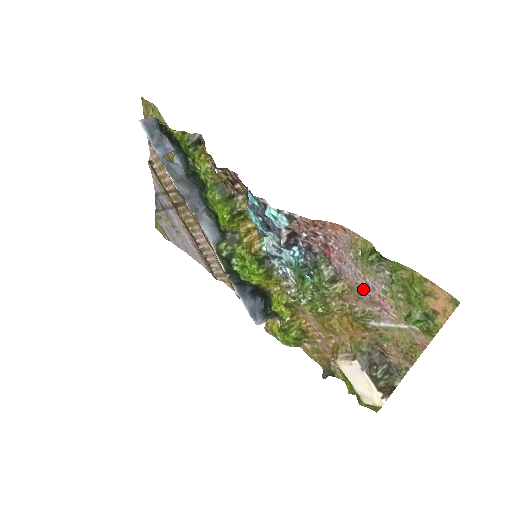
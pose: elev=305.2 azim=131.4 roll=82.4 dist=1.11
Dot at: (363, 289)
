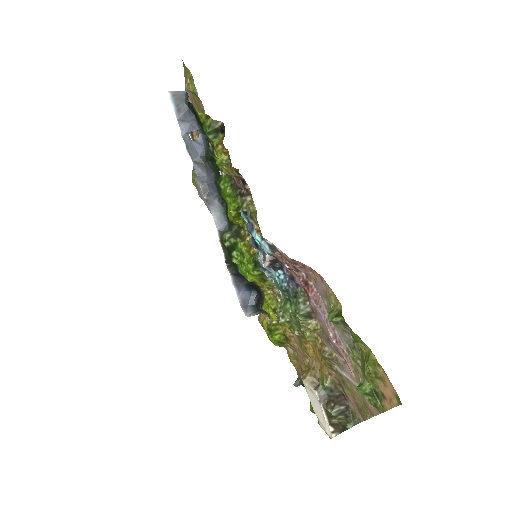
Dot at: (331, 338)
